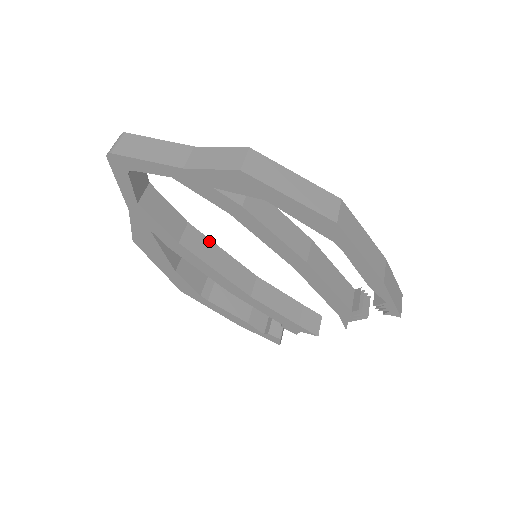
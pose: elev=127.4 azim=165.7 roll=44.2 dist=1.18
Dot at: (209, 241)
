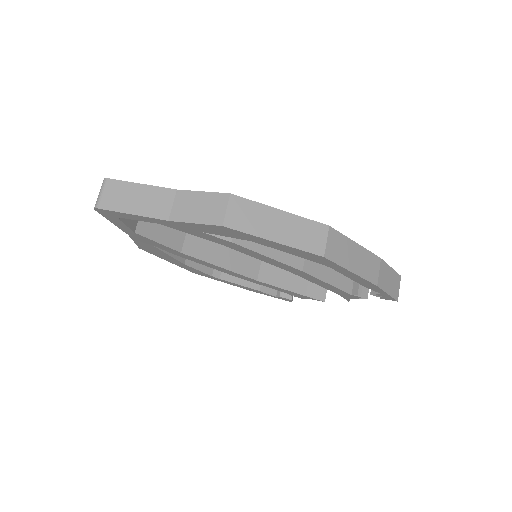
Dot at: occluded
